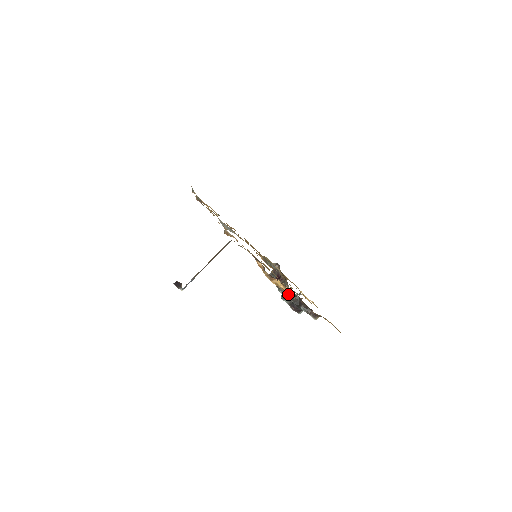
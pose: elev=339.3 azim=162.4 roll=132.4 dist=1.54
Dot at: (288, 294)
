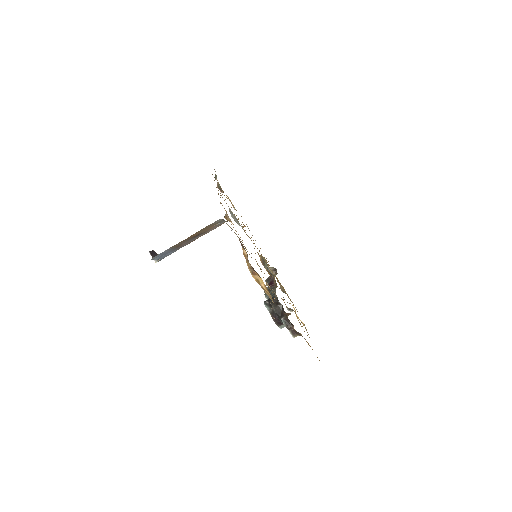
Dot at: occluded
